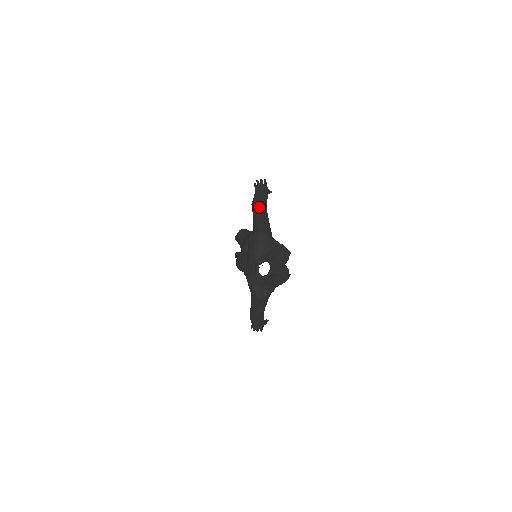
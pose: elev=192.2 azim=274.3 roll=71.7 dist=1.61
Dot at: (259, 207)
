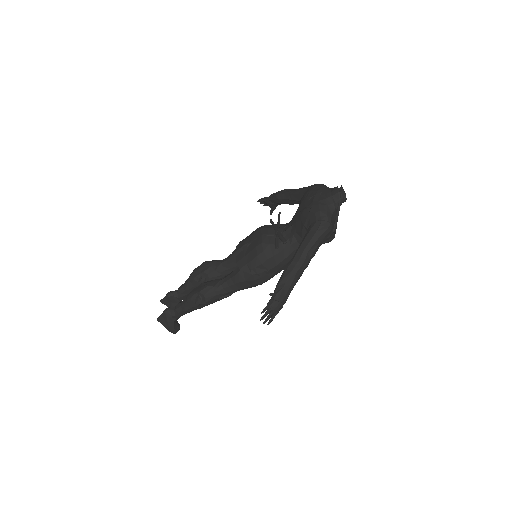
Dot at: occluded
